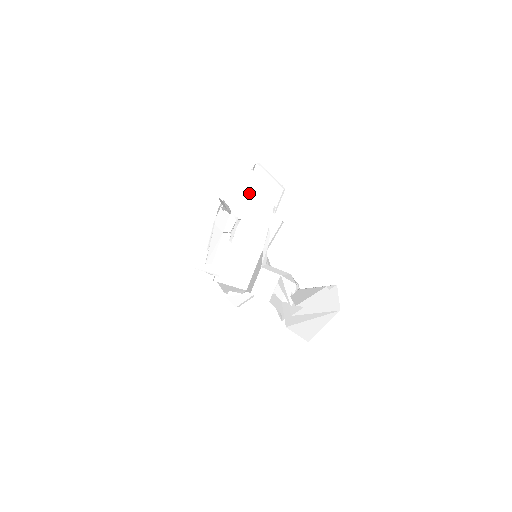
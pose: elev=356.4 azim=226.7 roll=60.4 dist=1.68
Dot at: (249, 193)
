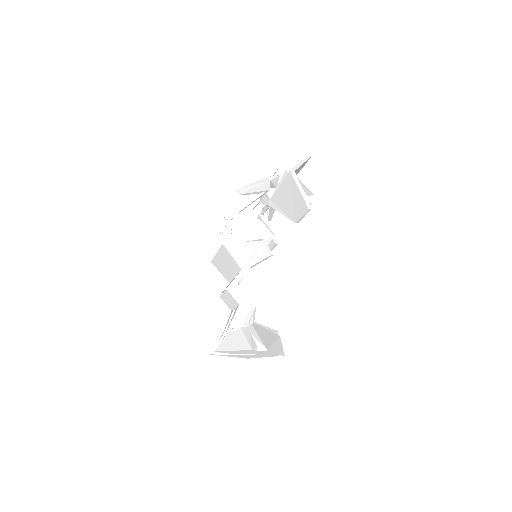
Dot at: (280, 191)
